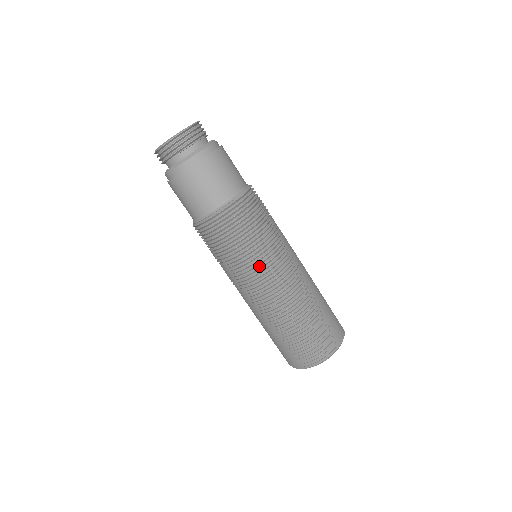
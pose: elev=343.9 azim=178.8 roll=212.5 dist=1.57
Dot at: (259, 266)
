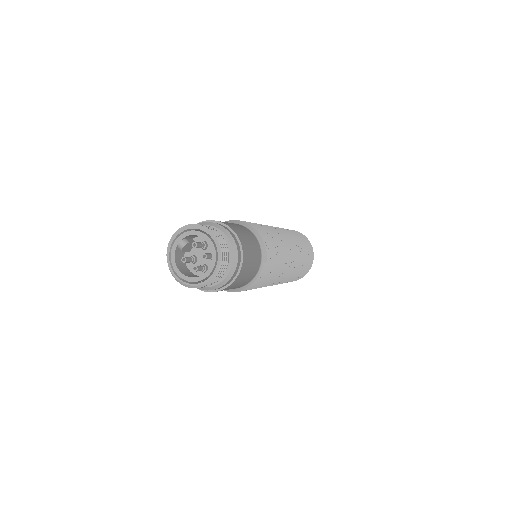
Dot at: (280, 275)
